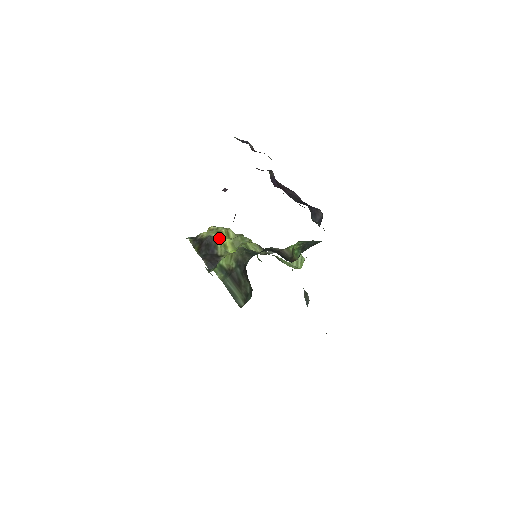
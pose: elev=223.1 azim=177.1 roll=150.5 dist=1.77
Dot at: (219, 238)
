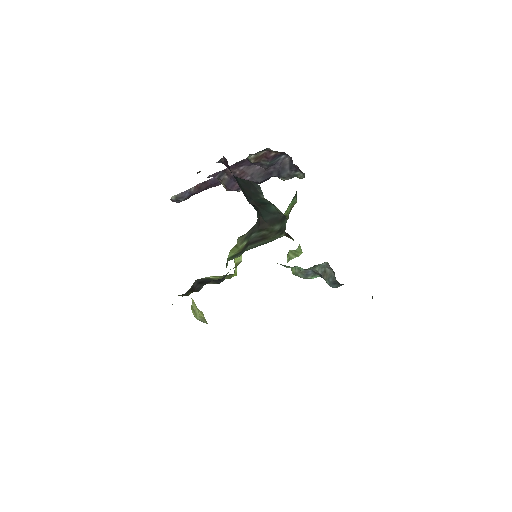
Dot at: (207, 277)
